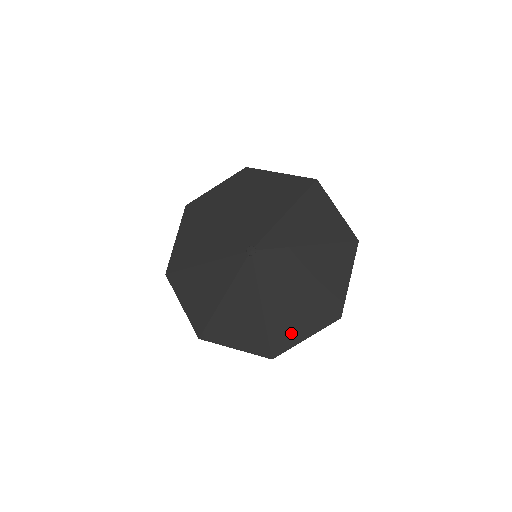
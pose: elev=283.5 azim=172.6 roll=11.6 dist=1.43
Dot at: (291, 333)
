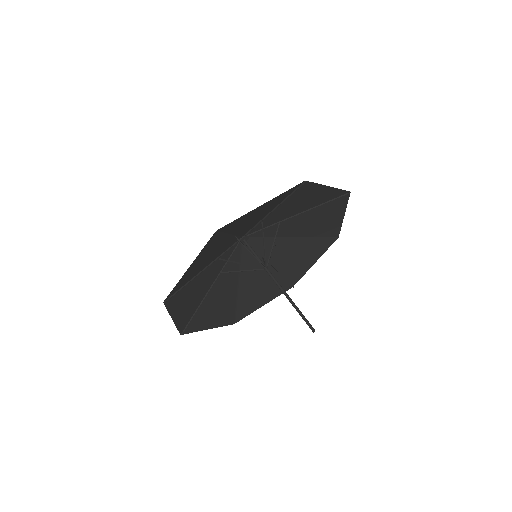
Dot at: (190, 272)
